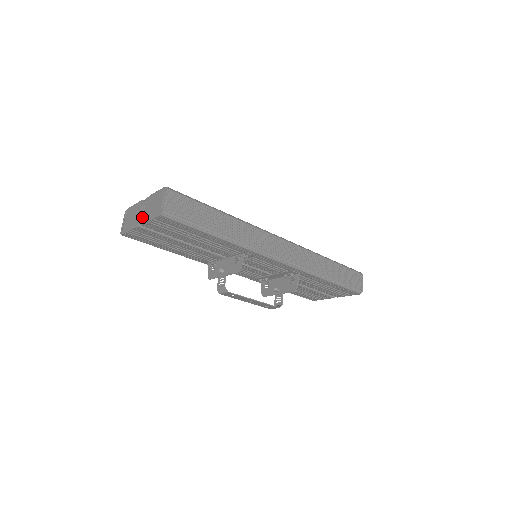
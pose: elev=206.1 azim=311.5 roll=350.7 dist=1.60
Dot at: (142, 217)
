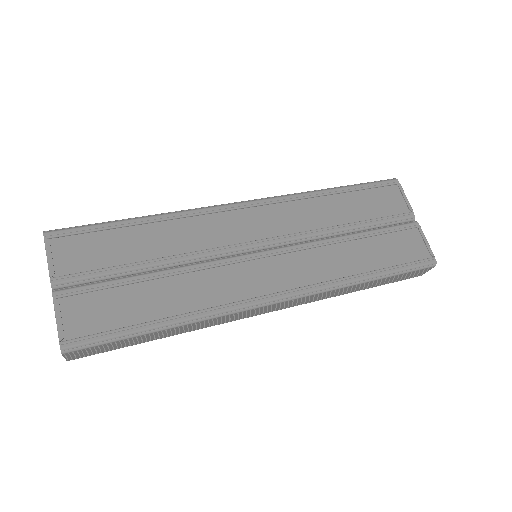
Dot at: occluded
